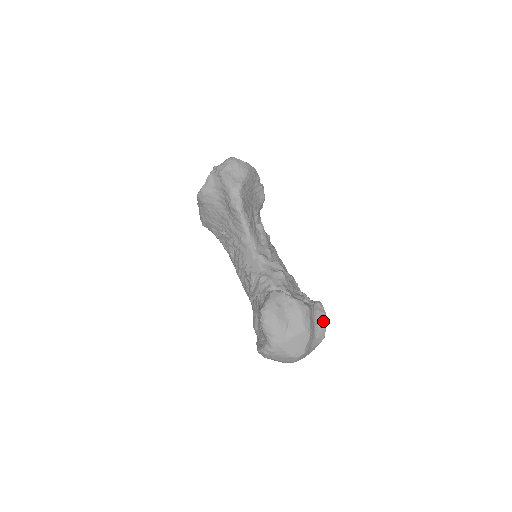
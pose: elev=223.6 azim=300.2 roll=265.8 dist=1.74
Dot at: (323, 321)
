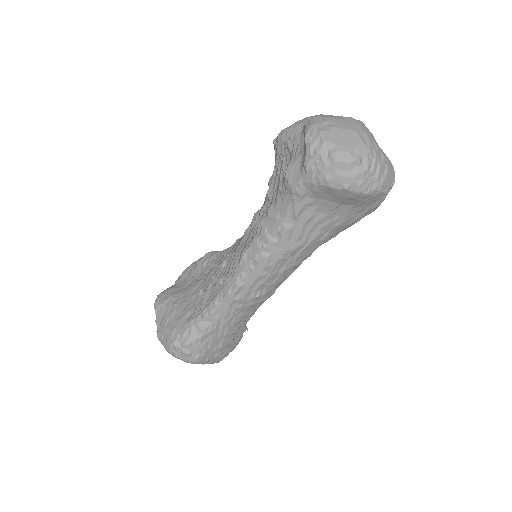
Dot at: occluded
